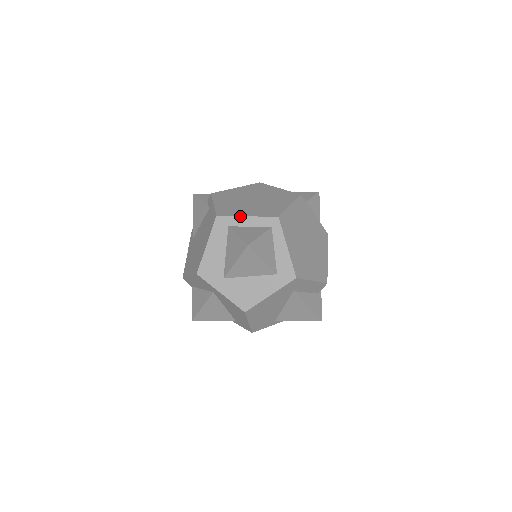
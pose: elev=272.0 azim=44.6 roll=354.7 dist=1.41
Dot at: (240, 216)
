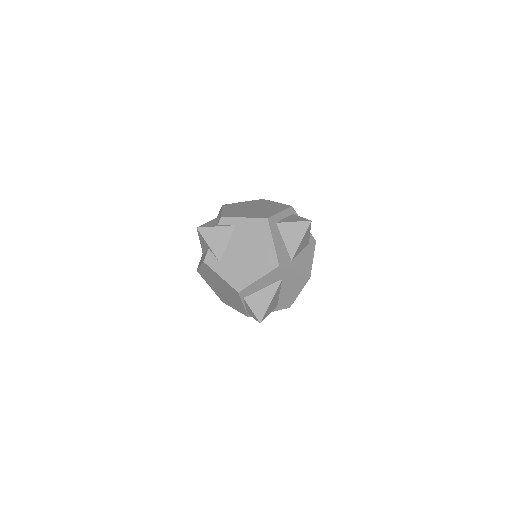
Dot at: (277, 213)
